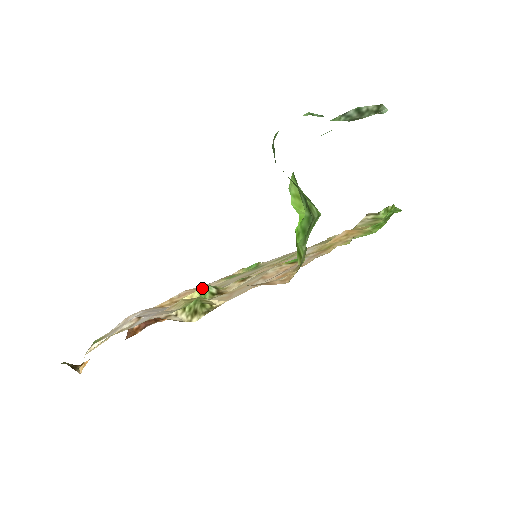
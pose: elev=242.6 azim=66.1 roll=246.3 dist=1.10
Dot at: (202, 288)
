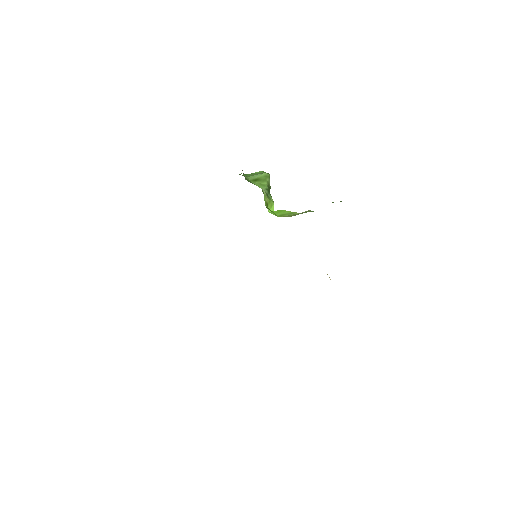
Dot at: occluded
